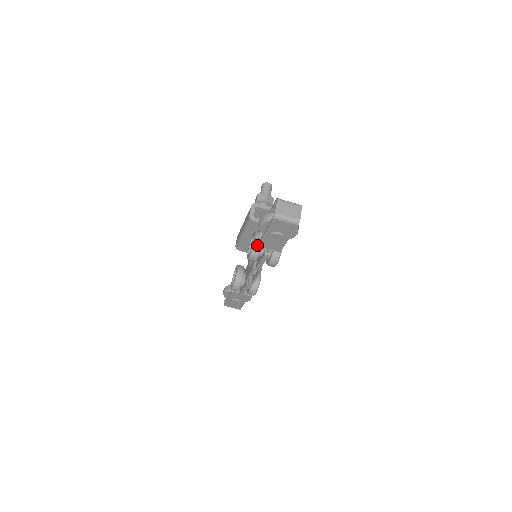
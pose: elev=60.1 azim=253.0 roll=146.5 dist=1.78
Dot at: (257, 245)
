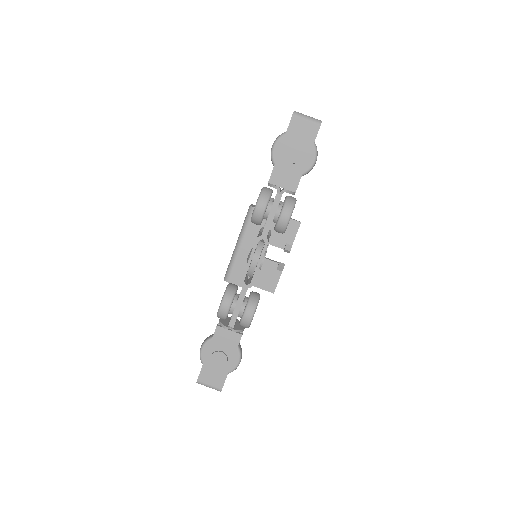
Dot at: (266, 189)
